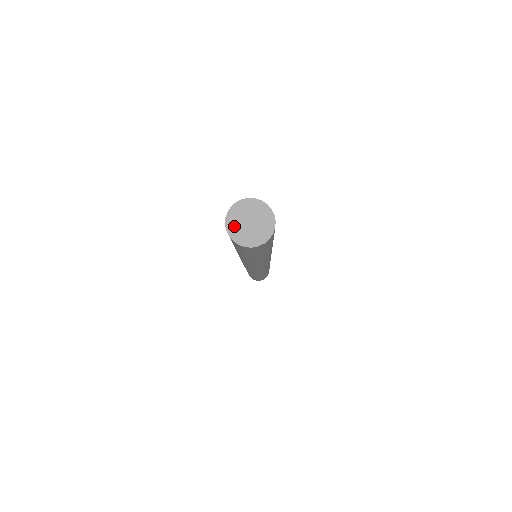
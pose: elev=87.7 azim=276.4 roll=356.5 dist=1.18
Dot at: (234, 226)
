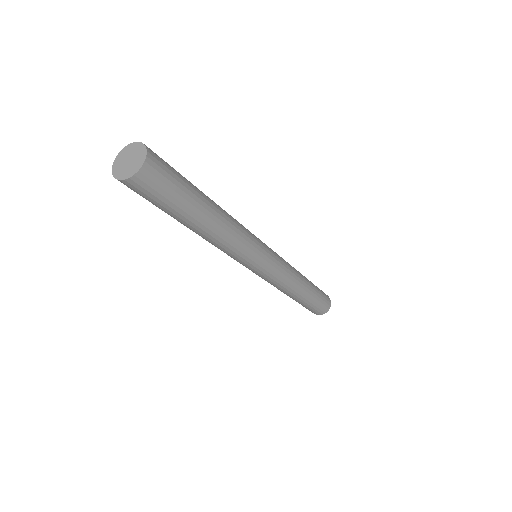
Dot at: (122, 173)
